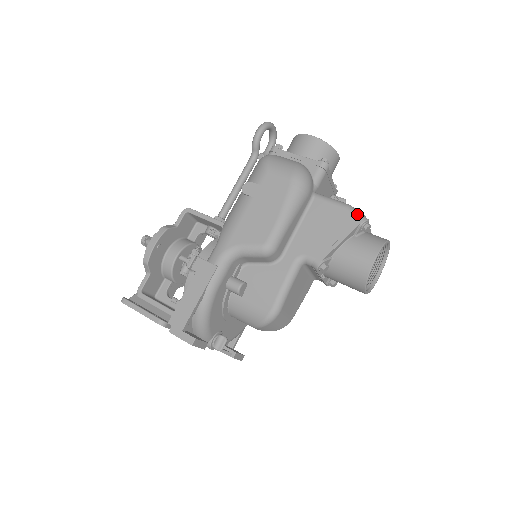
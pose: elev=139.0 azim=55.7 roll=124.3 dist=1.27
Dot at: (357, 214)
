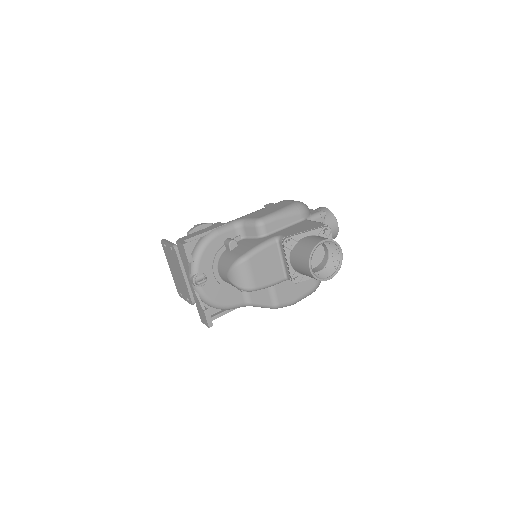
Dot at: (325, 225)
